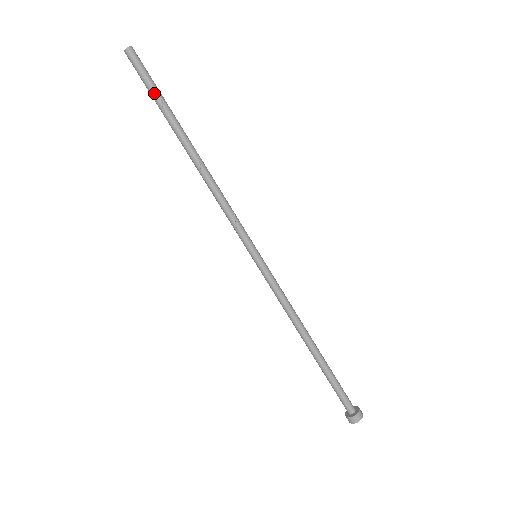
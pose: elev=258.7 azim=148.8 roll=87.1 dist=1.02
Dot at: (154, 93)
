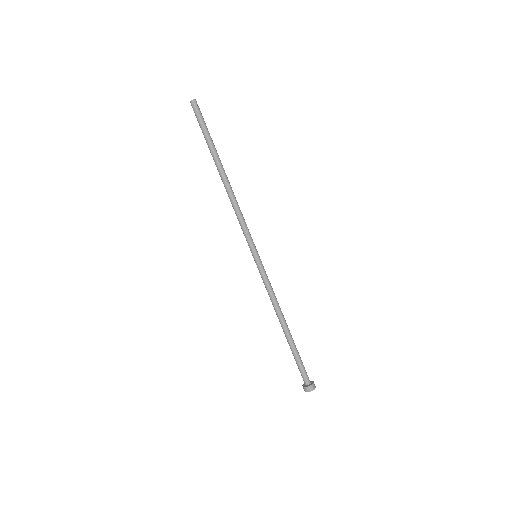
Dot at: (207, 132)
